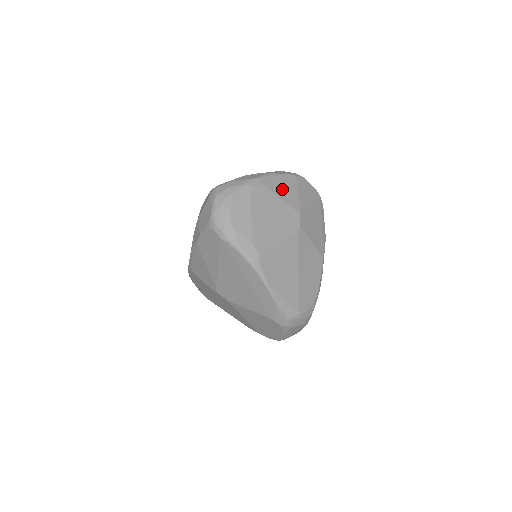
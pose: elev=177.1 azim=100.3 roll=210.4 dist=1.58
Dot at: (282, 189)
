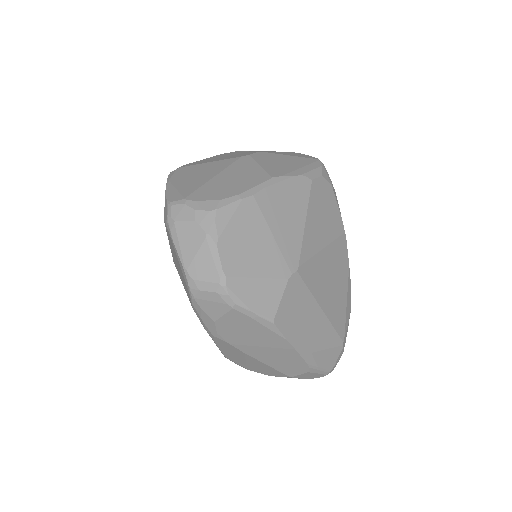
Dot at: occluded
